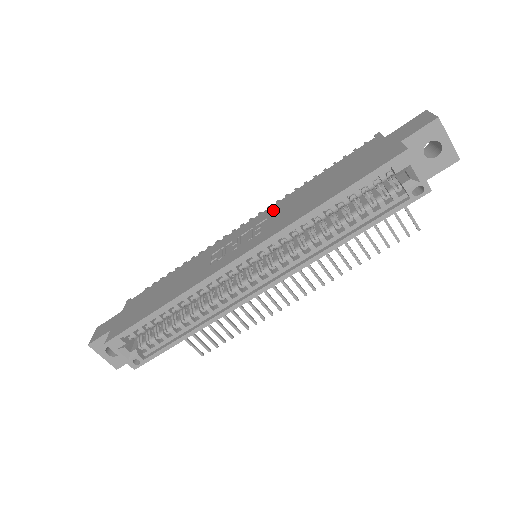
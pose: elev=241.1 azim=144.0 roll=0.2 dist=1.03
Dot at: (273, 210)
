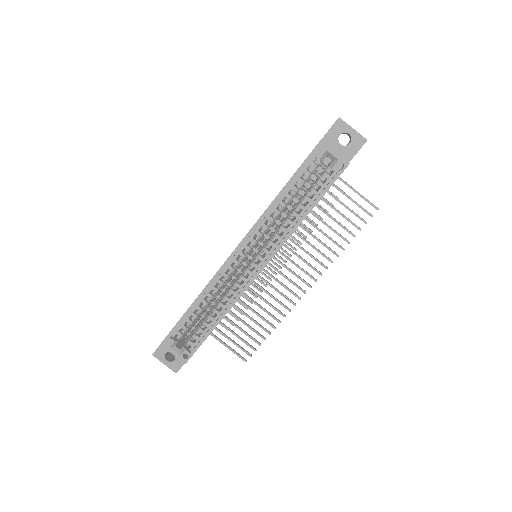
Dot at: occluded
